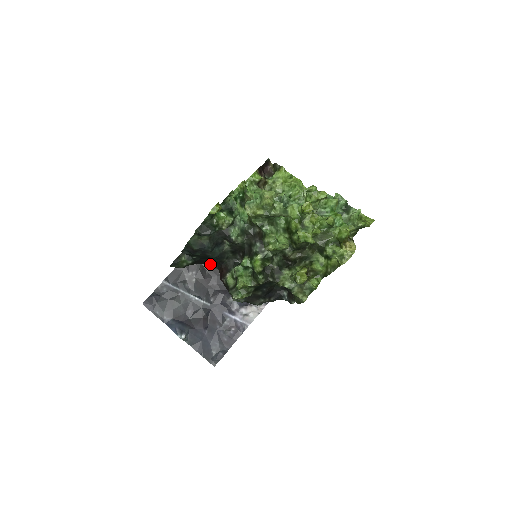
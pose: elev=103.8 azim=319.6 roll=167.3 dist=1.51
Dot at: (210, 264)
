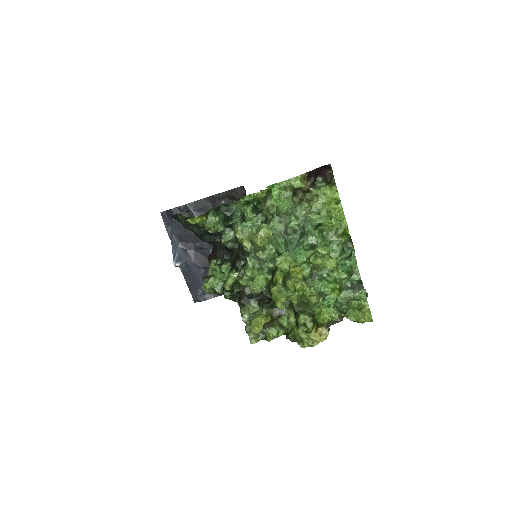
Dot at: occluded
